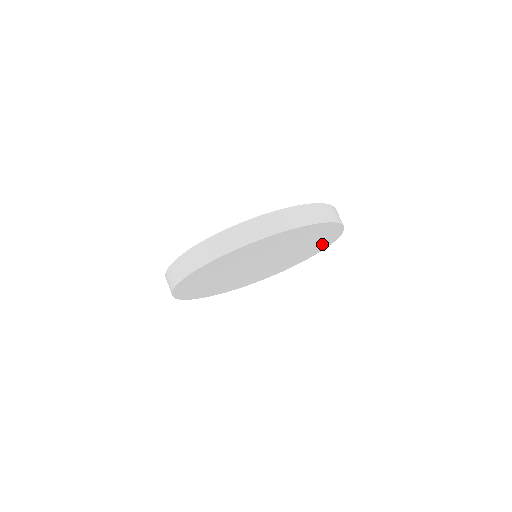
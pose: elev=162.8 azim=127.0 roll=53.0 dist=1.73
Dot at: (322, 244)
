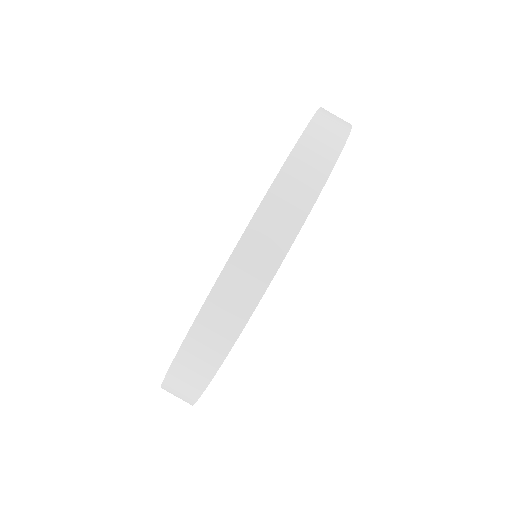
Dot at: occluded
